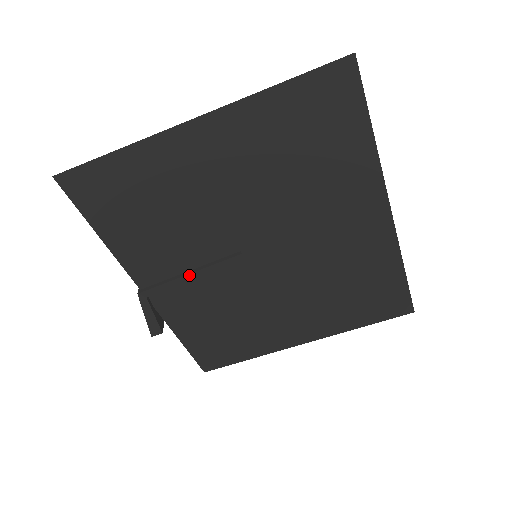
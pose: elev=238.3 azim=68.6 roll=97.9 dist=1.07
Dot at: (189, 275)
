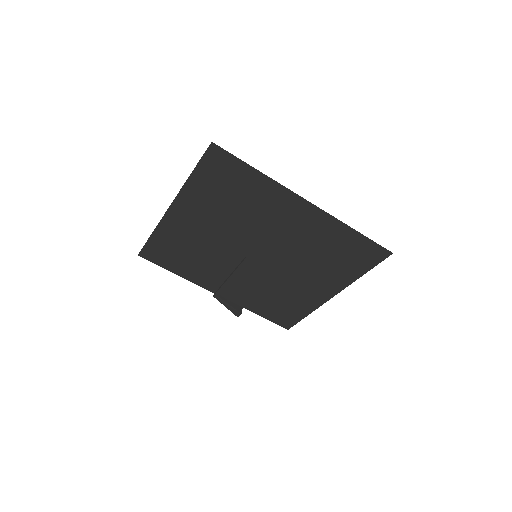
Dot at: (229, 278)
